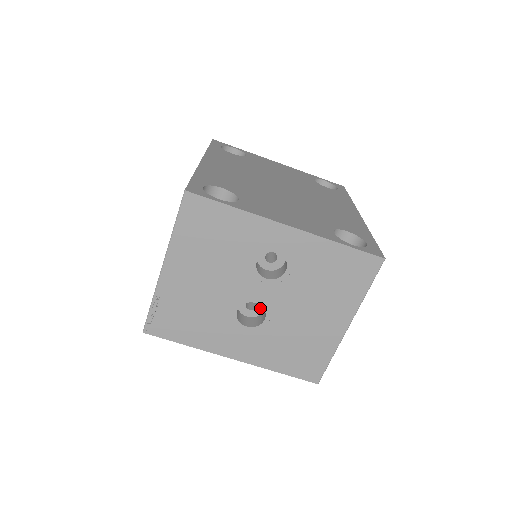
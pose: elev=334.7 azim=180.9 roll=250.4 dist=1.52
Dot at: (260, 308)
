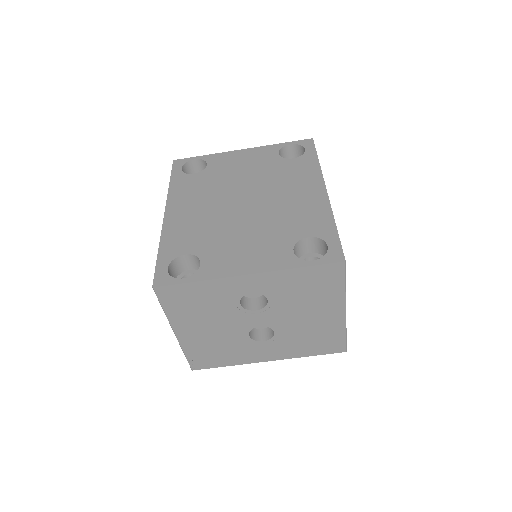
Dot at: occluded
